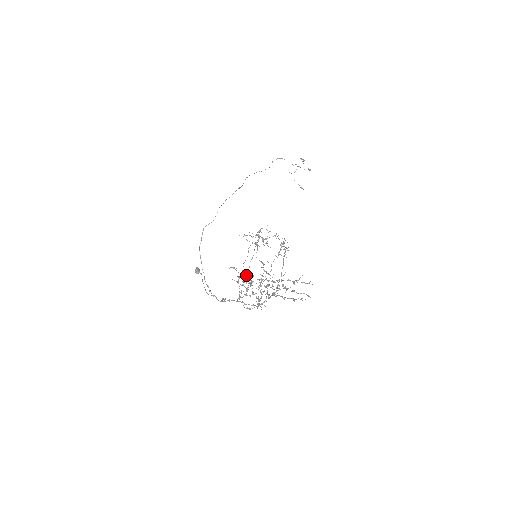
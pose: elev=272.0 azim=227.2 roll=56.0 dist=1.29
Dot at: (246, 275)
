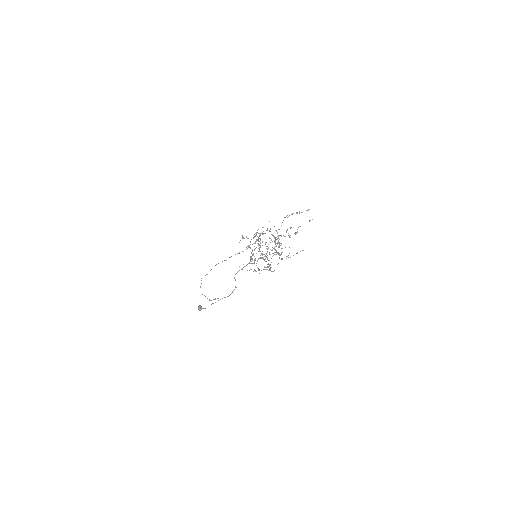
Dot at: (252, 258)
